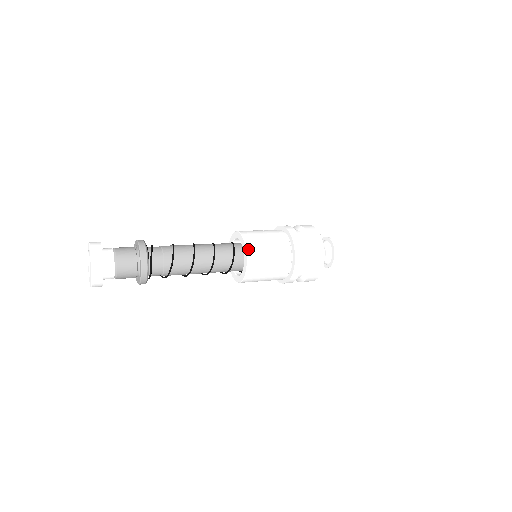
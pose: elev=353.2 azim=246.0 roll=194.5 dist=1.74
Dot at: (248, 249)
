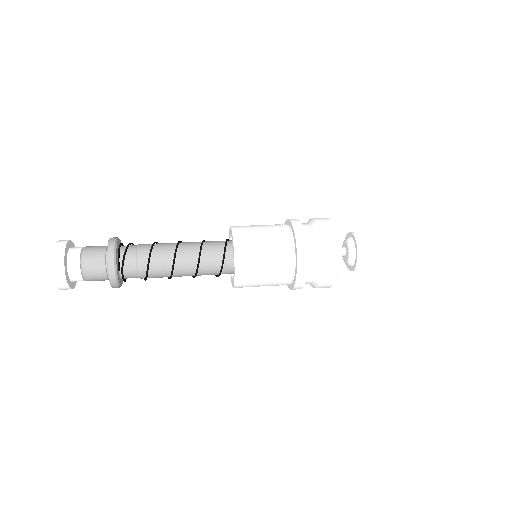
Dot at: (237, 267)
